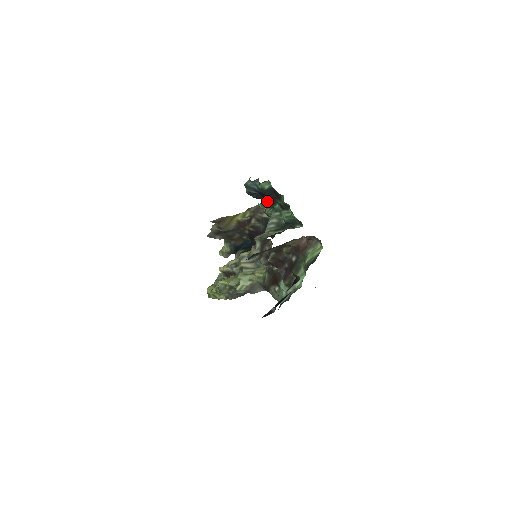
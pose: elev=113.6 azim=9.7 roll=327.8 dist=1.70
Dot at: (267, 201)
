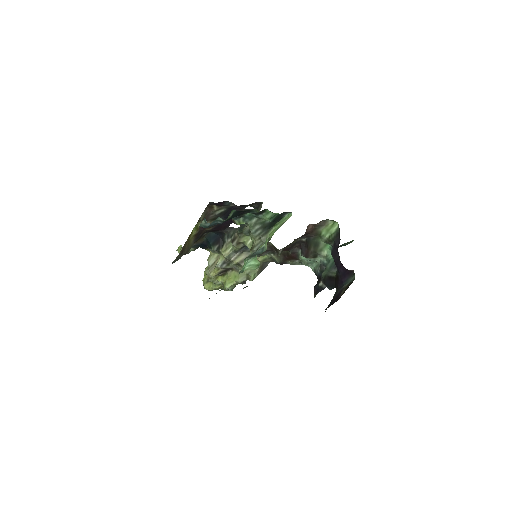
Dot at: occluded
